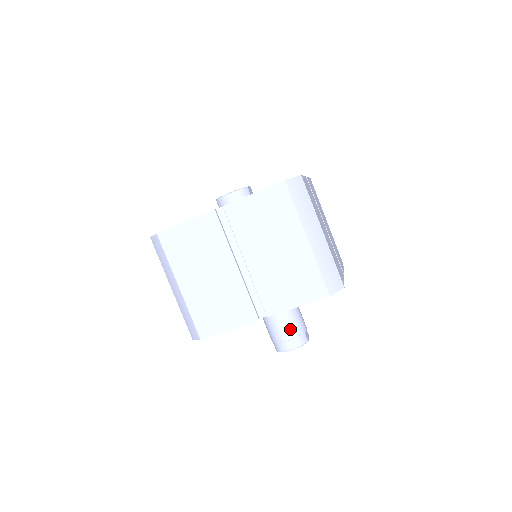
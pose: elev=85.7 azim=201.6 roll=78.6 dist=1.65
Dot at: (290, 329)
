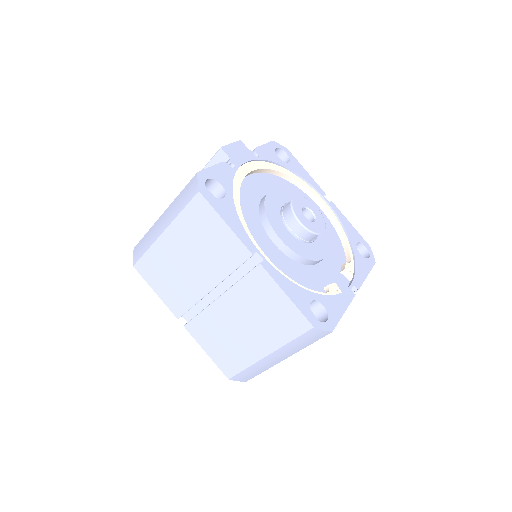
Dot at: occluded
